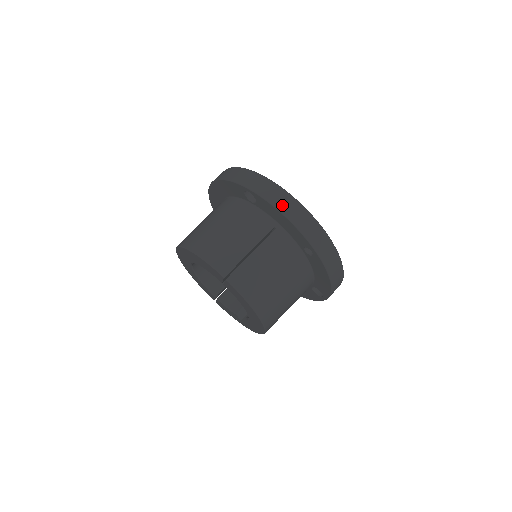
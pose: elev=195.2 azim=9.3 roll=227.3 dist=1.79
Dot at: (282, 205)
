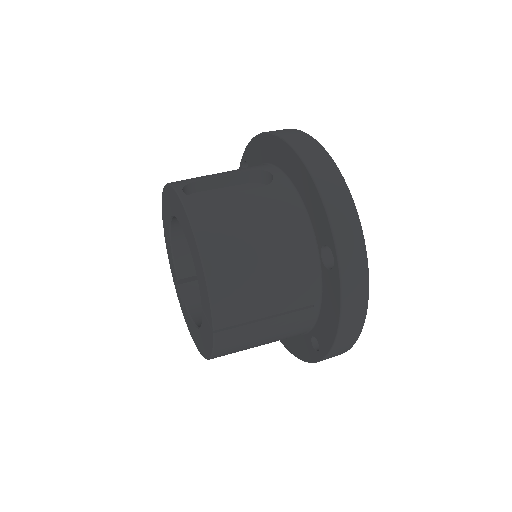
Dot at: (349, 313)
